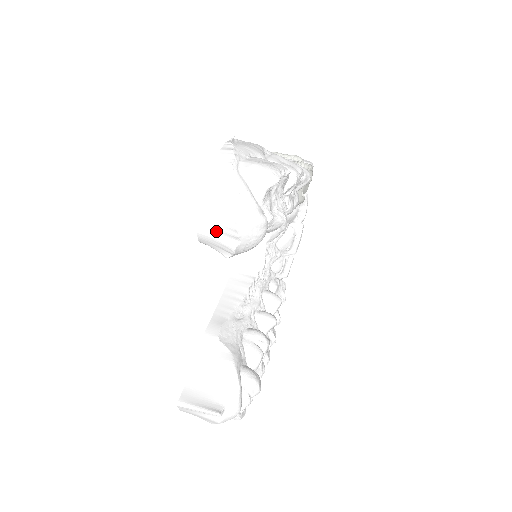
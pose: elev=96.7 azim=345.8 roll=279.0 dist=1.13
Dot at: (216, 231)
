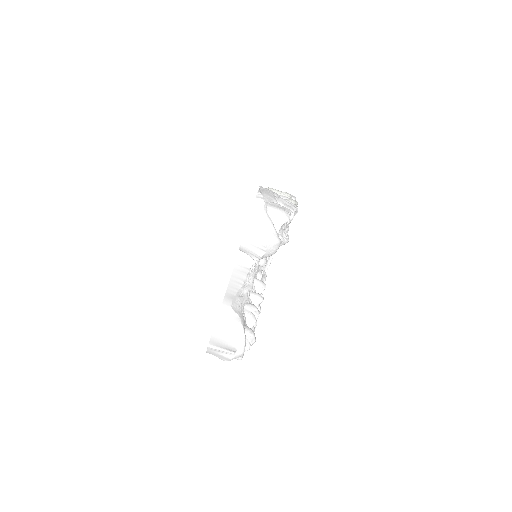
Dot at: (252, 245)
